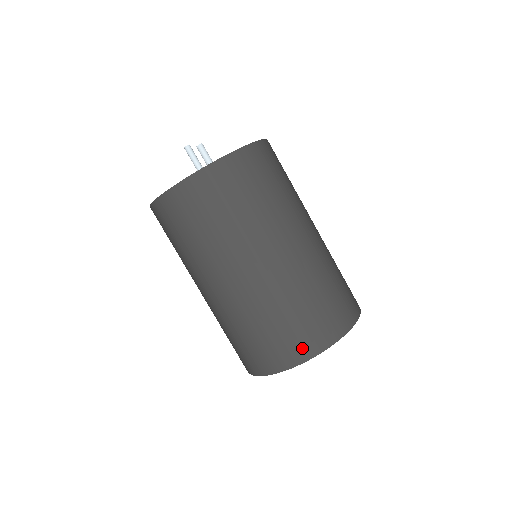
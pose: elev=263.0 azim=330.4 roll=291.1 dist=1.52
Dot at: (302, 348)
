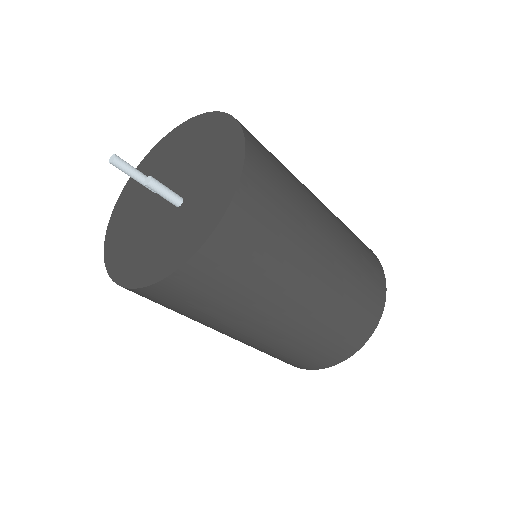
Dot at: (345, 351)
